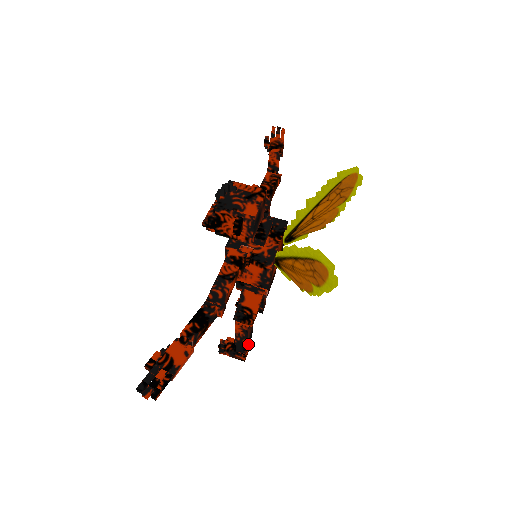
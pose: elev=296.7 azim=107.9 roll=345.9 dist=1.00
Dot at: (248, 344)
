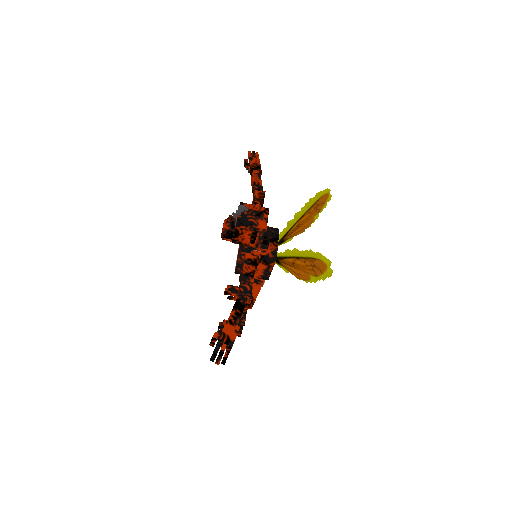
Dot at: occluded
